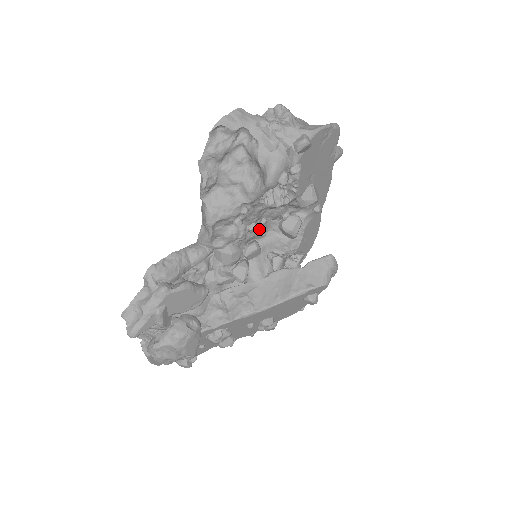
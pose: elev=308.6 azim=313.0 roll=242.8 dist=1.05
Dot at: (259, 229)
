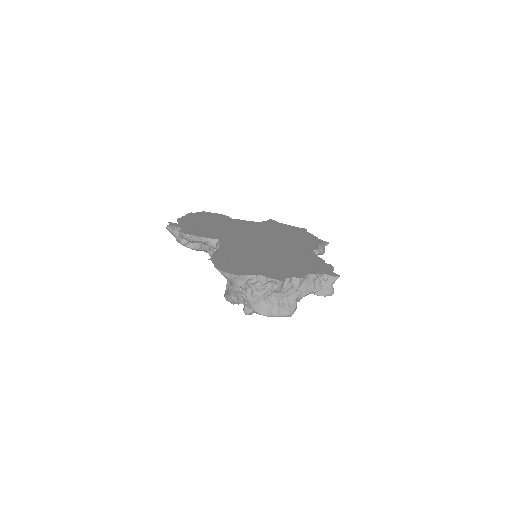
Dot at: occluded
